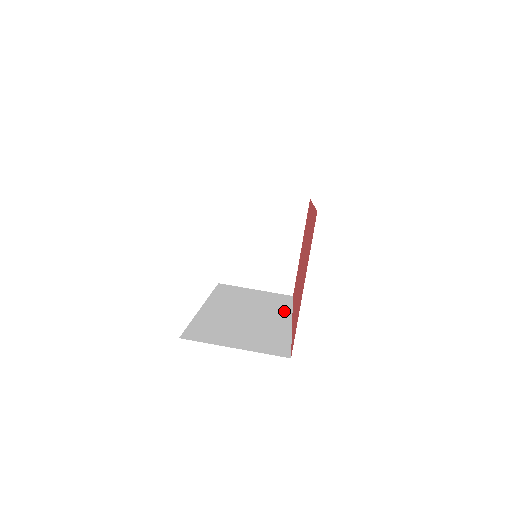
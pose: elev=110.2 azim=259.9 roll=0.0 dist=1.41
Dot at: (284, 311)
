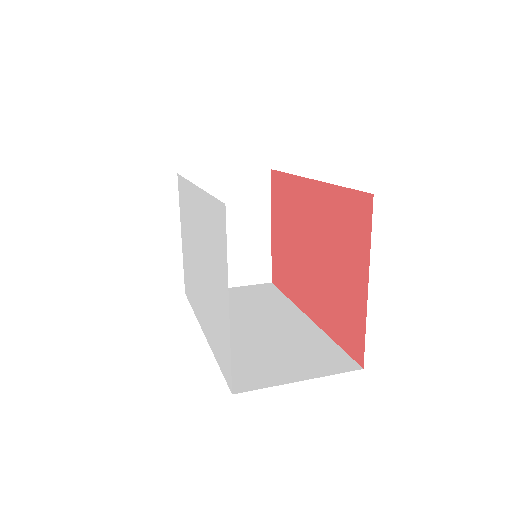
Dot at: (287, 306)
